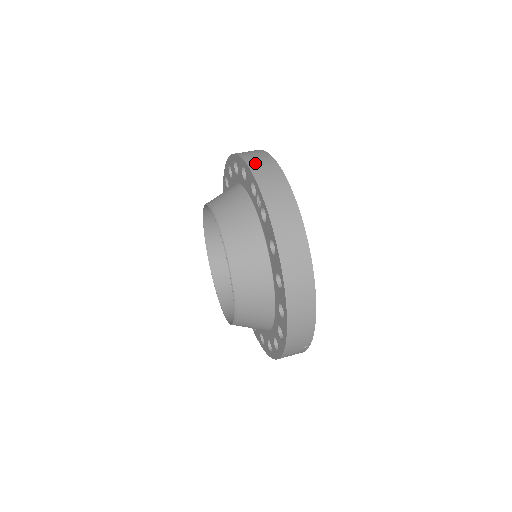
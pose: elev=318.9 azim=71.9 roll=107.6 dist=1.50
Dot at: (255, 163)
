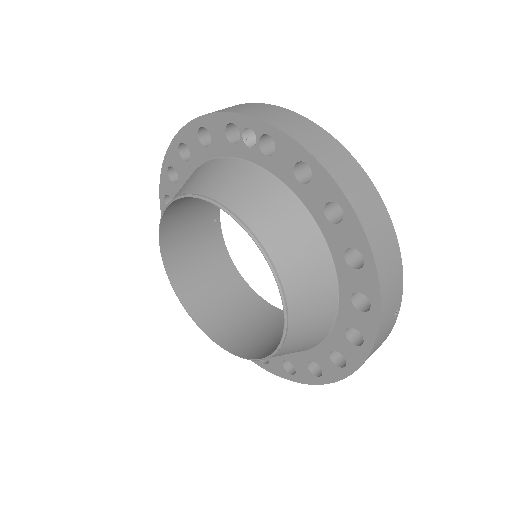
Dot at: occluded
